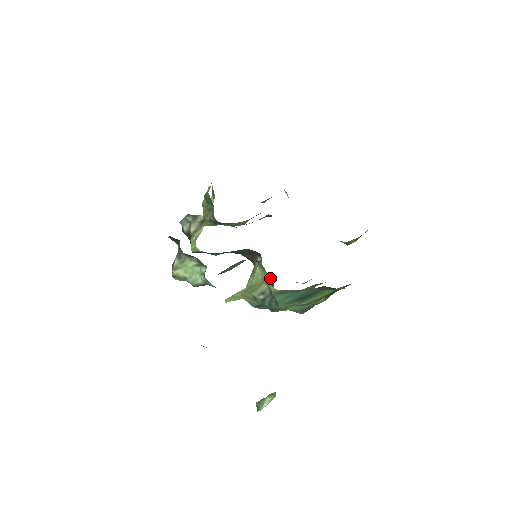
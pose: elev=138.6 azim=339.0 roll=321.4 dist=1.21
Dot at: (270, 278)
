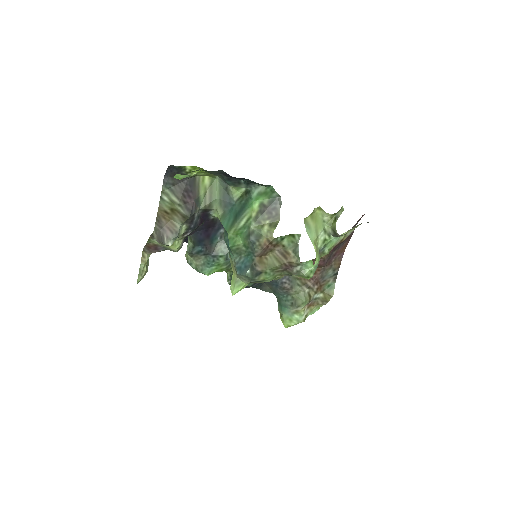
Dot at: occluded
